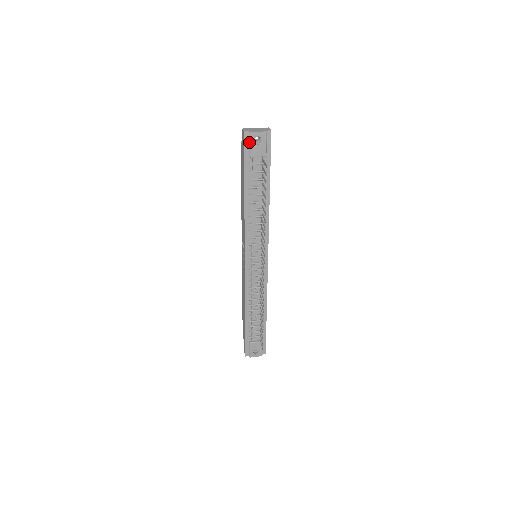
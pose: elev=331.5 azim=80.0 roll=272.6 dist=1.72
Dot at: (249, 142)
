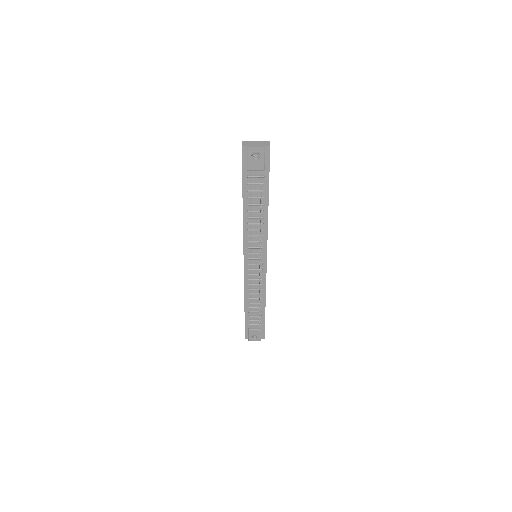
Dot at: (247, 156)
